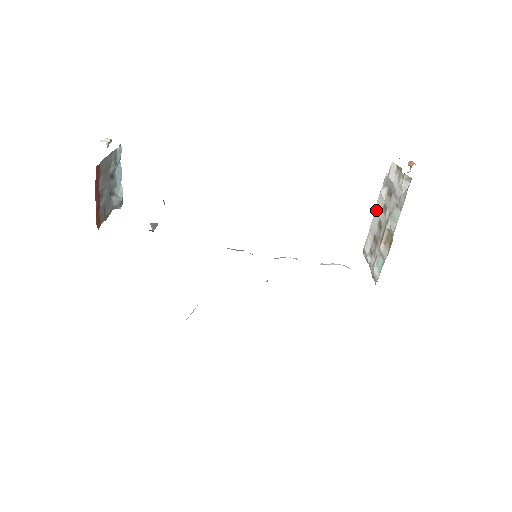
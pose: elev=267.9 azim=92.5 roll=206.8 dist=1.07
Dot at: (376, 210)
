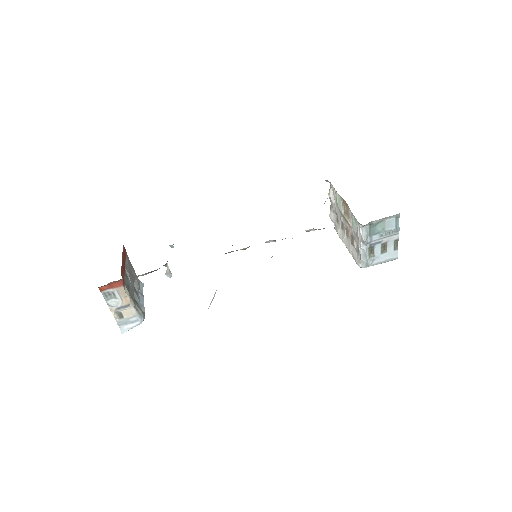
Dot at: (343, 241)
